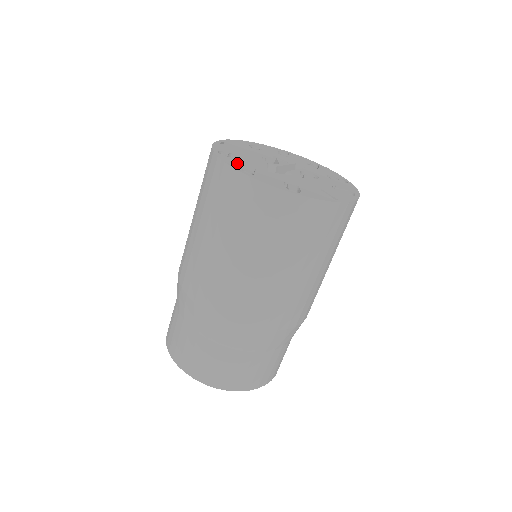
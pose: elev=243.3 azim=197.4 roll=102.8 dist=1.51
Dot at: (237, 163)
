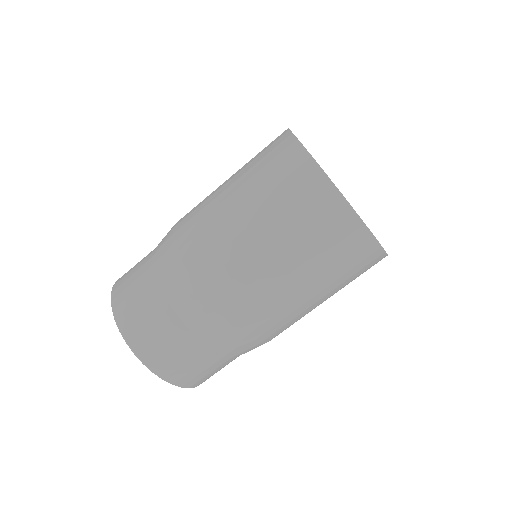
Dot at: occluded
